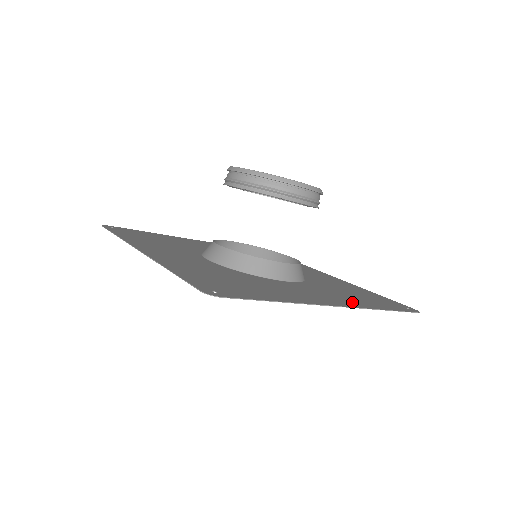
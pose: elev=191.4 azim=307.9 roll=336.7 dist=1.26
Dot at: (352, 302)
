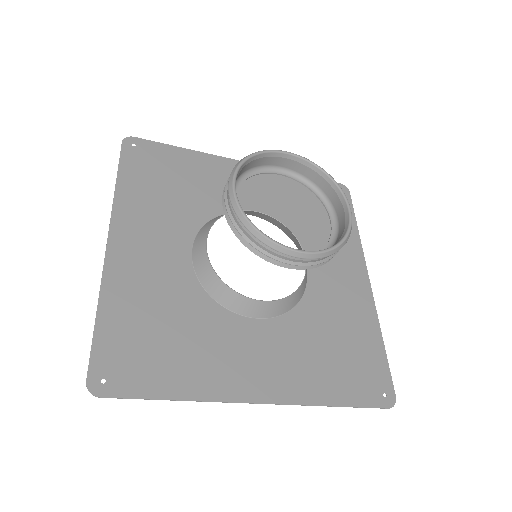
Dot at: (300, 385)
